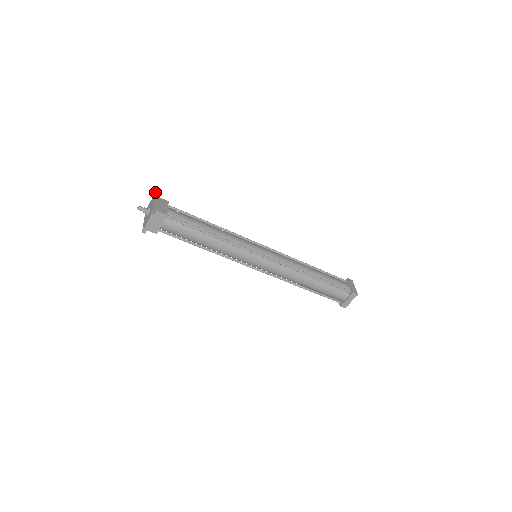
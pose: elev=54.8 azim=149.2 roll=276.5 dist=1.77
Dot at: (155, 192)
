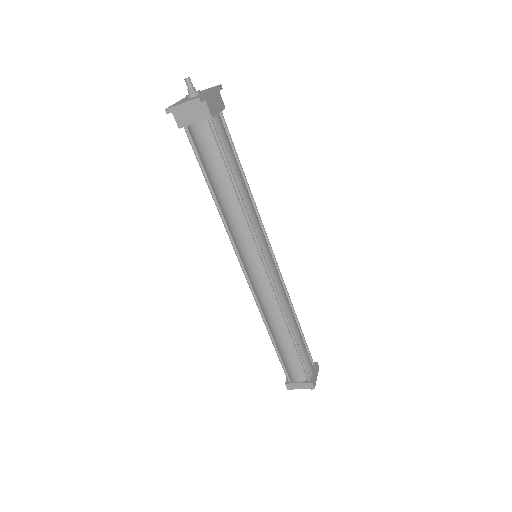
Dot at: occluded
